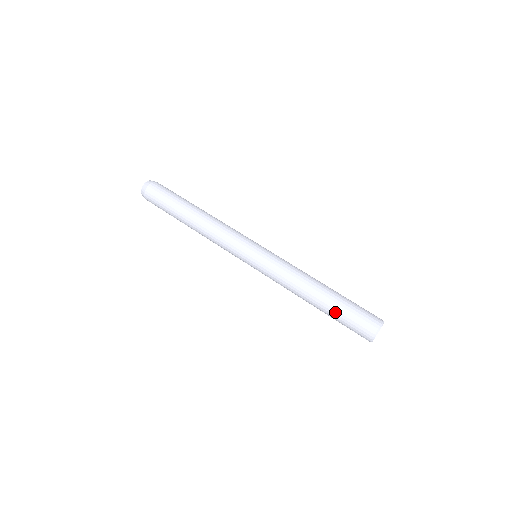
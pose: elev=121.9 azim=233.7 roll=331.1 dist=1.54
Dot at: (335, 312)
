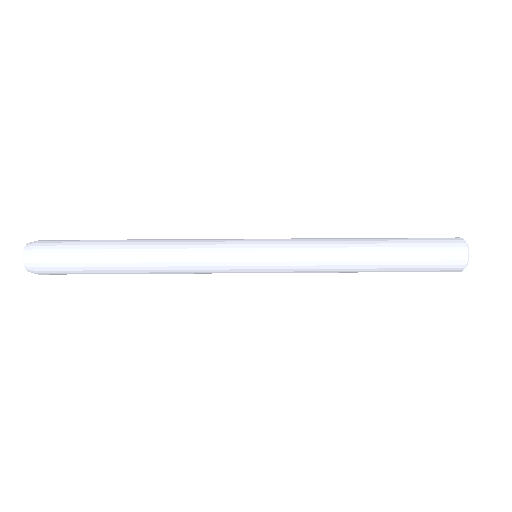
Dot at: (404, 242)
